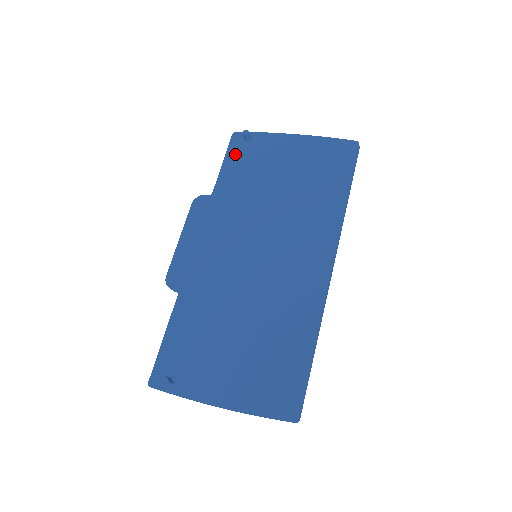
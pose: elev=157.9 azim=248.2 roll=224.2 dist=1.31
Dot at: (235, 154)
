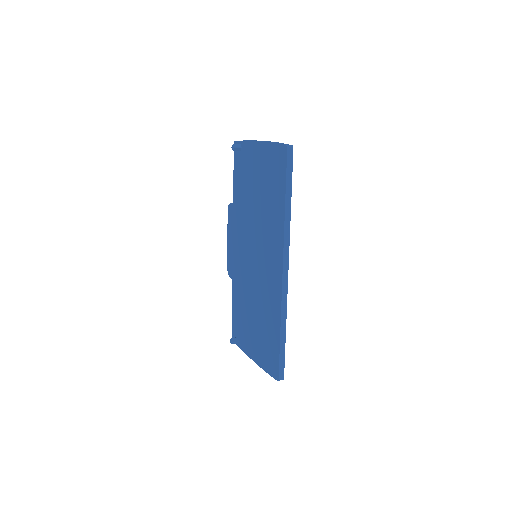
Dot at: (237, 164)
